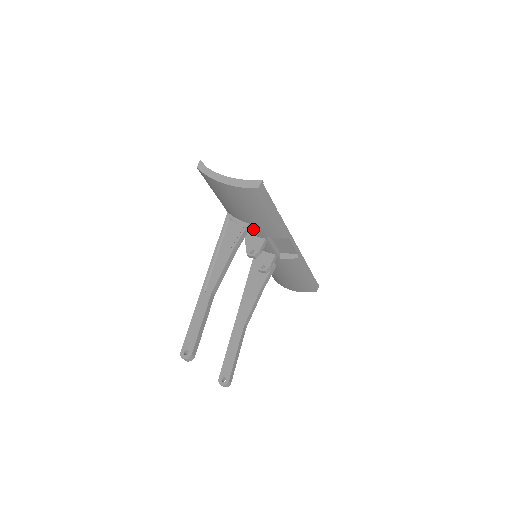
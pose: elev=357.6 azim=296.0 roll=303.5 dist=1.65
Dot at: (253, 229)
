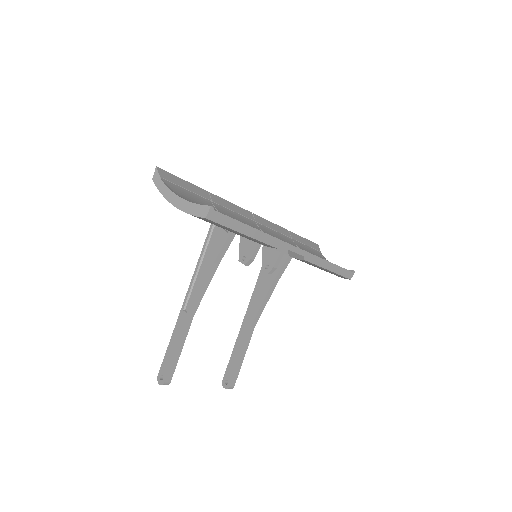
Dot at: occluded
